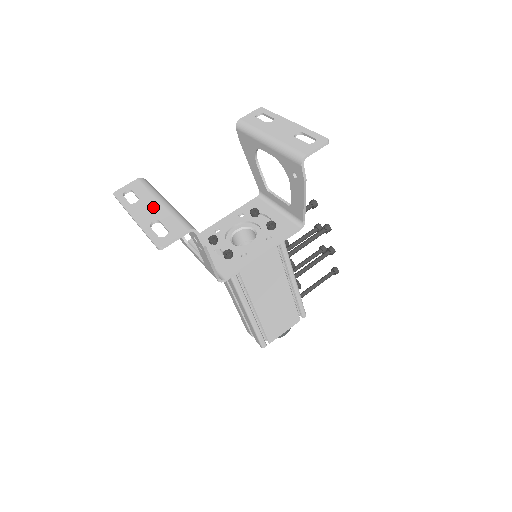
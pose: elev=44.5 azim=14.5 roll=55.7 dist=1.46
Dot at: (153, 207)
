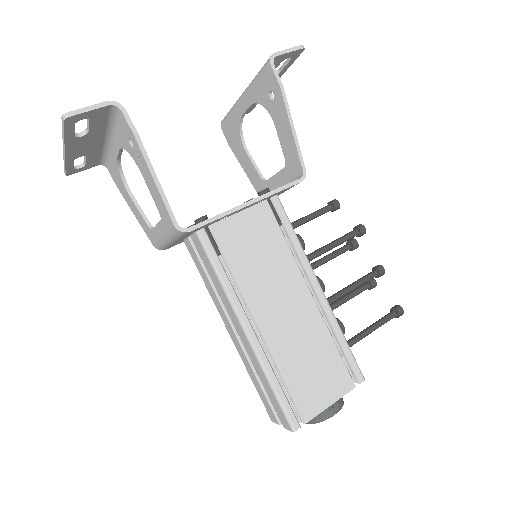
Dot at: occluded
